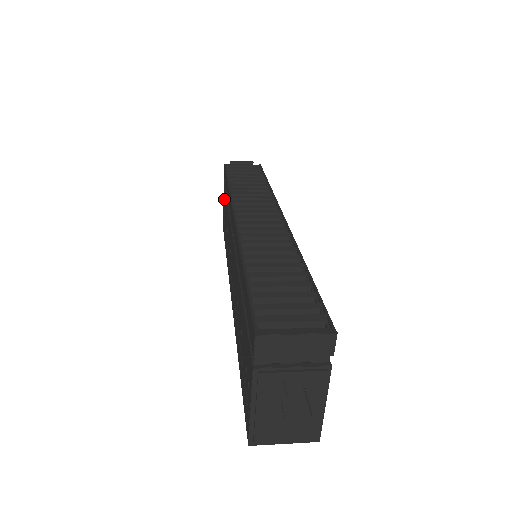
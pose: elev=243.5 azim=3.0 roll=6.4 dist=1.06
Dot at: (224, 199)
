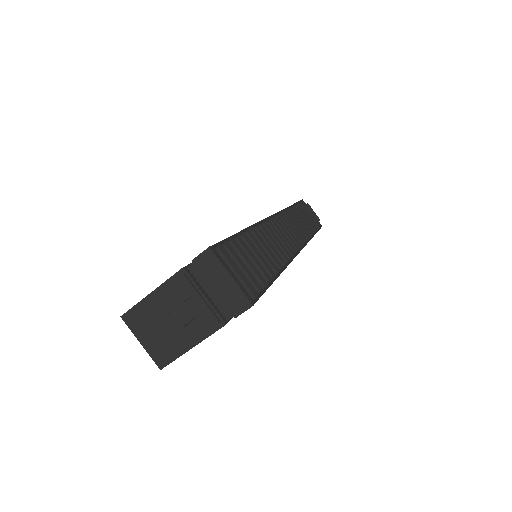
Dot at: occluded
